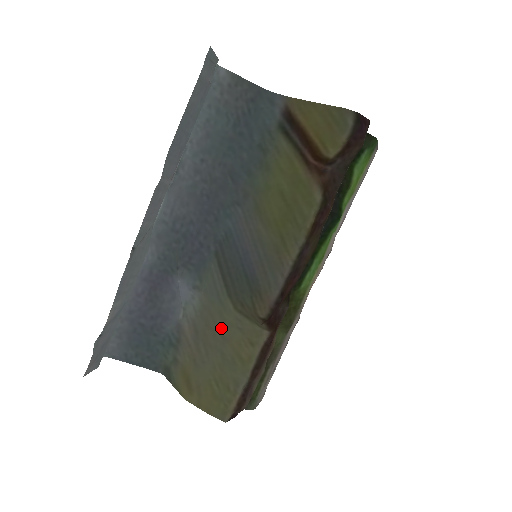
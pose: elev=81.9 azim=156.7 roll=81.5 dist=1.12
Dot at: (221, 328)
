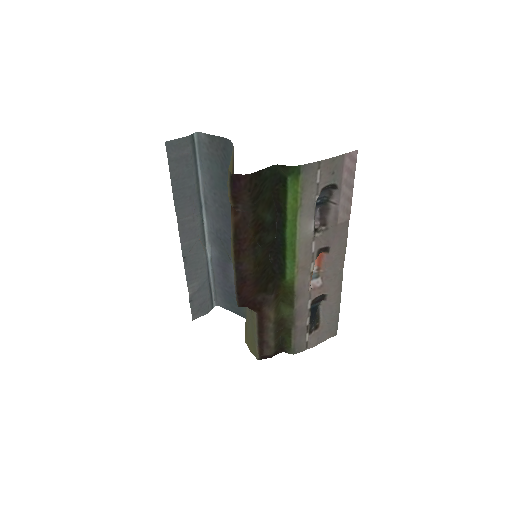
Dot at: occluded
